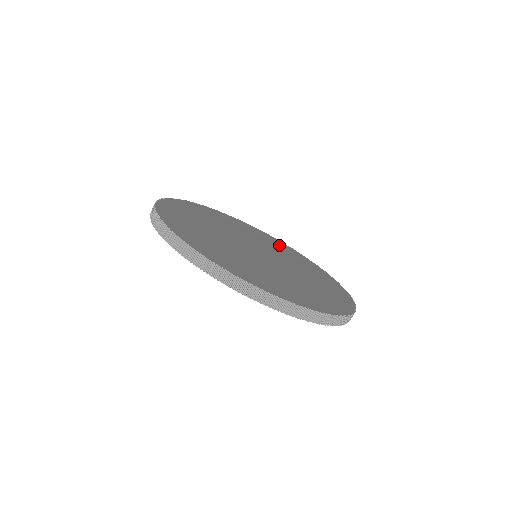
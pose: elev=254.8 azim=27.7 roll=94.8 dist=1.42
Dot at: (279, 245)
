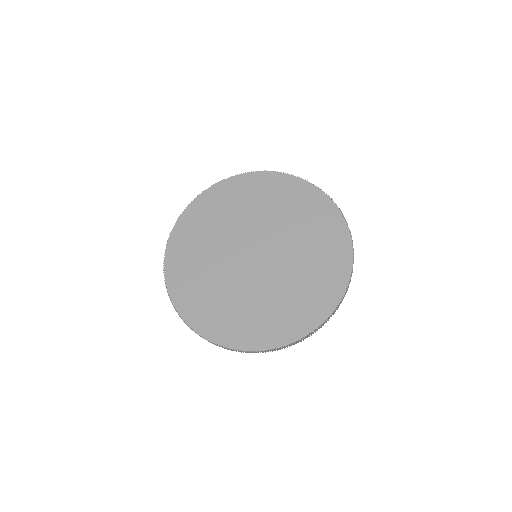
Dot at: (294, 198)
